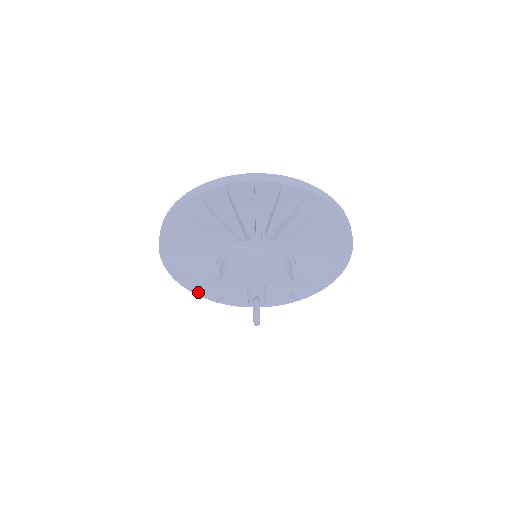
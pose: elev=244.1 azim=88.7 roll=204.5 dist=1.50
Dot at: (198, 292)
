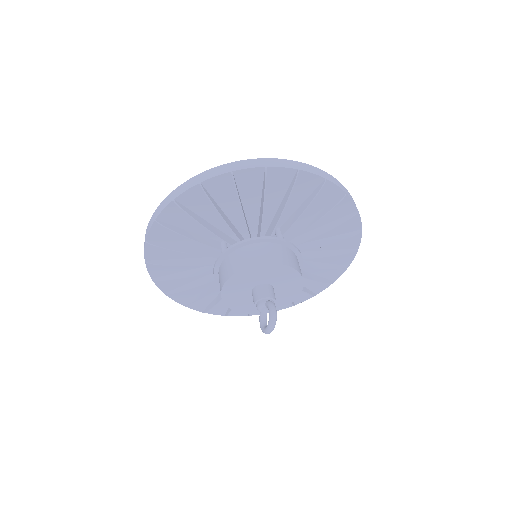
Dot at: (168, 291)
